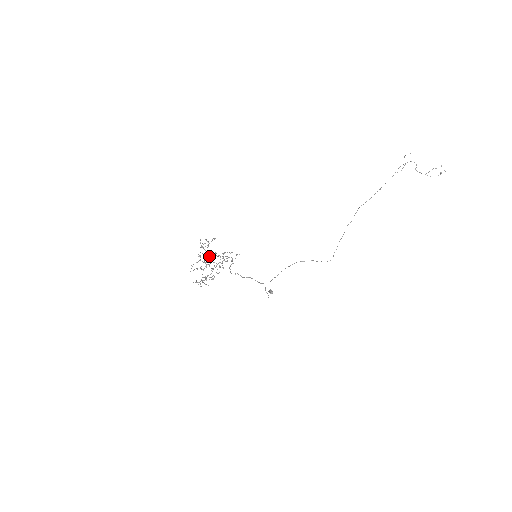
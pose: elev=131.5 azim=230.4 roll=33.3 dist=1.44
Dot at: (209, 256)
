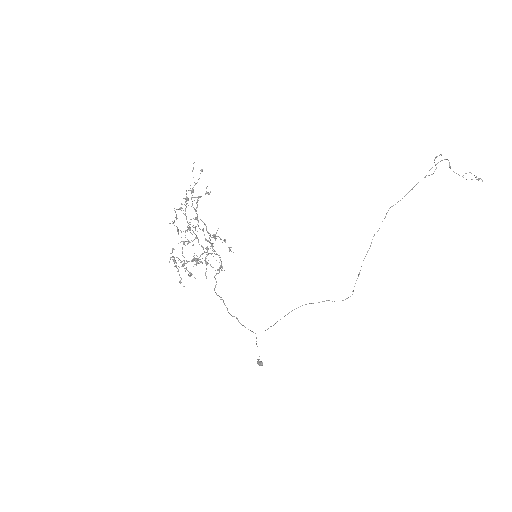
Dot at: (195, 227)
